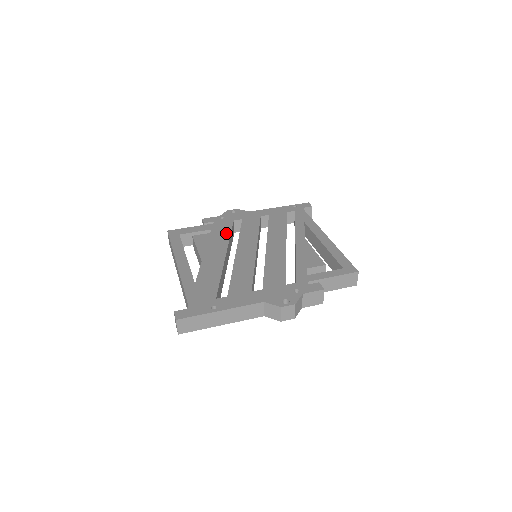
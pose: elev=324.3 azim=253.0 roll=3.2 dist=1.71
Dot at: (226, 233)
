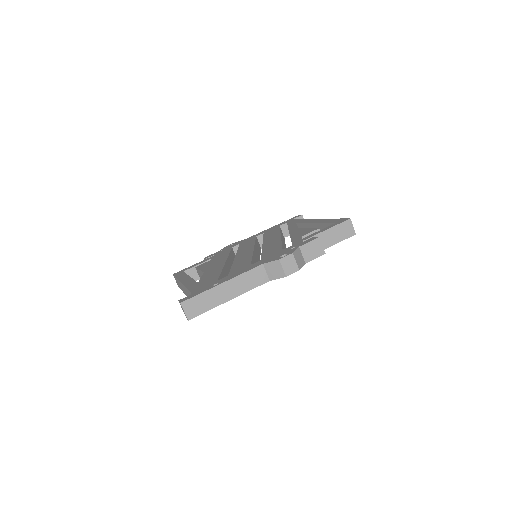
Dot at: (225, 254)
